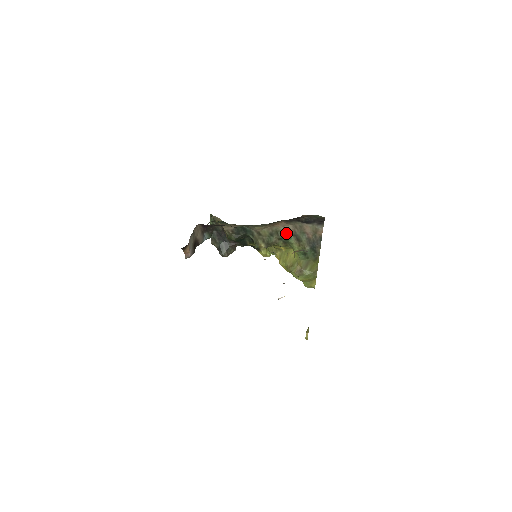
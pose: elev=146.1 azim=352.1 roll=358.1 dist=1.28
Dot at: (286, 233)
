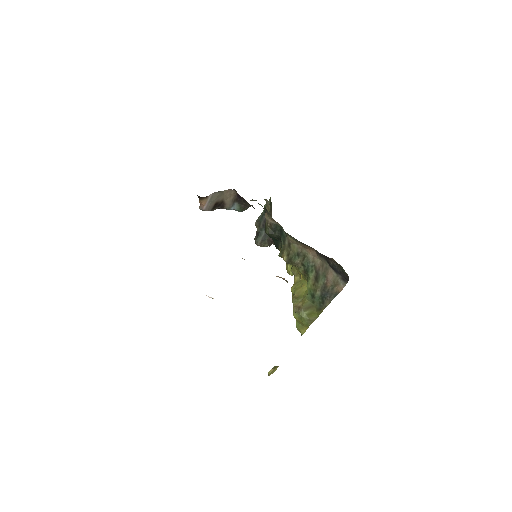
Dot at: (311, 264)
